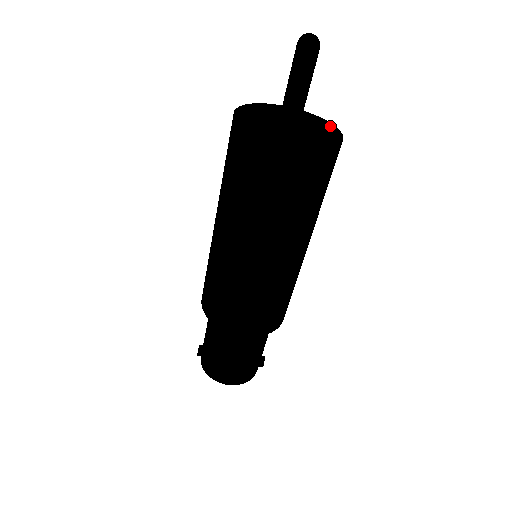
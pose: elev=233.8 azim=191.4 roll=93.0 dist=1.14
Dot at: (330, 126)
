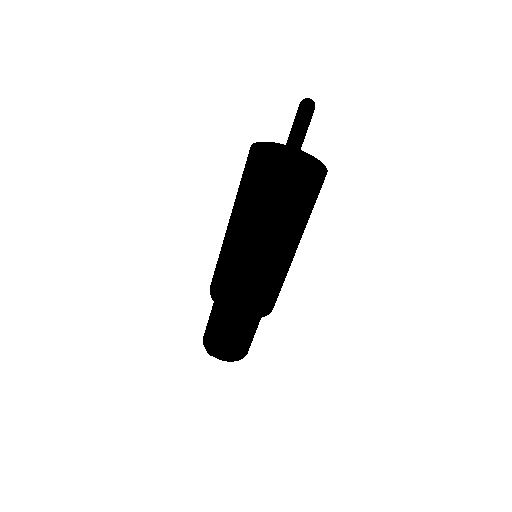
Dot at: occluded
